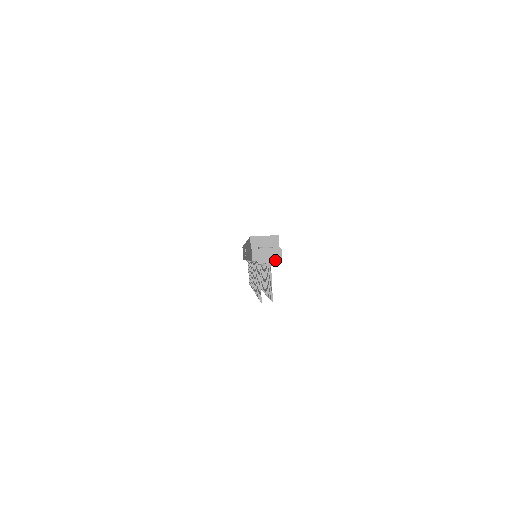
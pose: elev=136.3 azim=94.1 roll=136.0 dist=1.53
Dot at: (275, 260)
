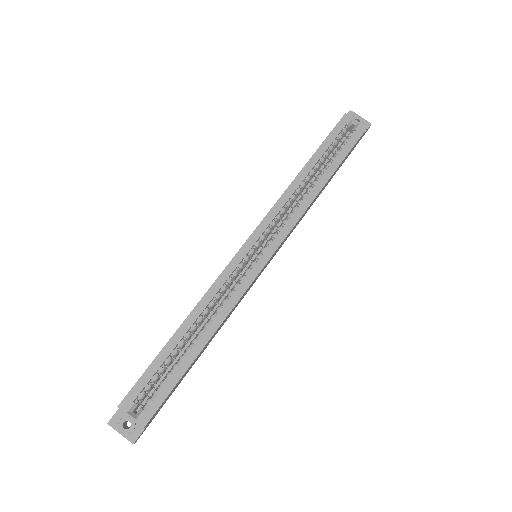
Dot at: occluded
